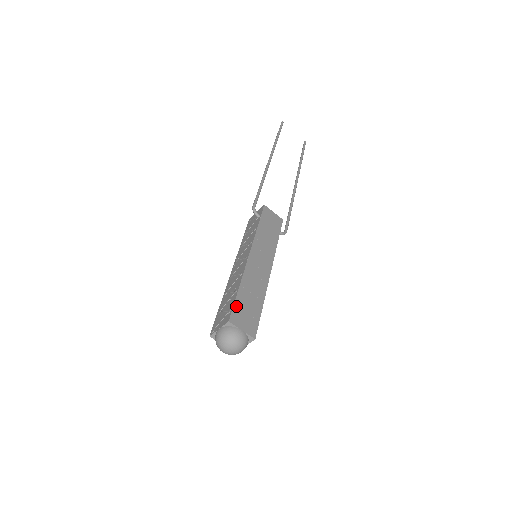
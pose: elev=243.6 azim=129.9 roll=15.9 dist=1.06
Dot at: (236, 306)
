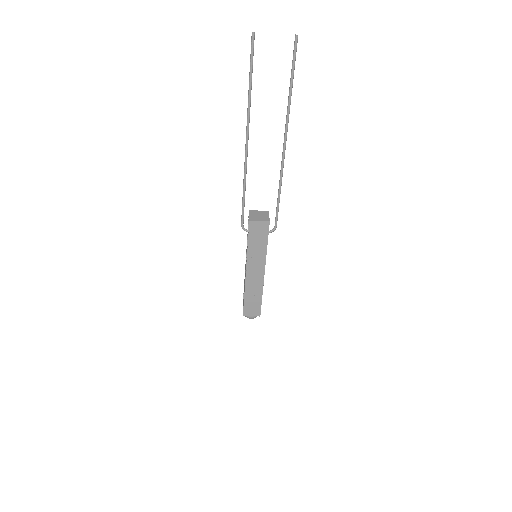
Dot at: (245, 307)
